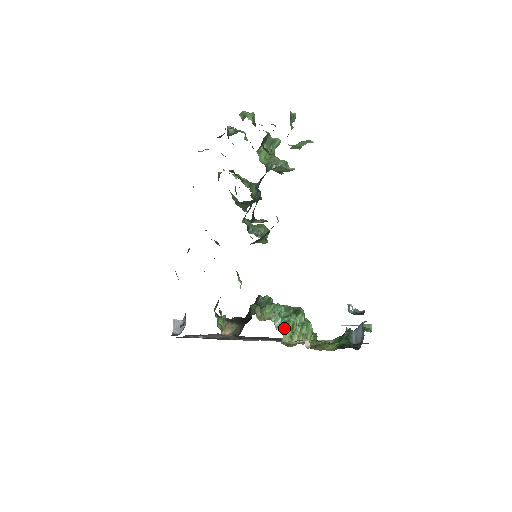
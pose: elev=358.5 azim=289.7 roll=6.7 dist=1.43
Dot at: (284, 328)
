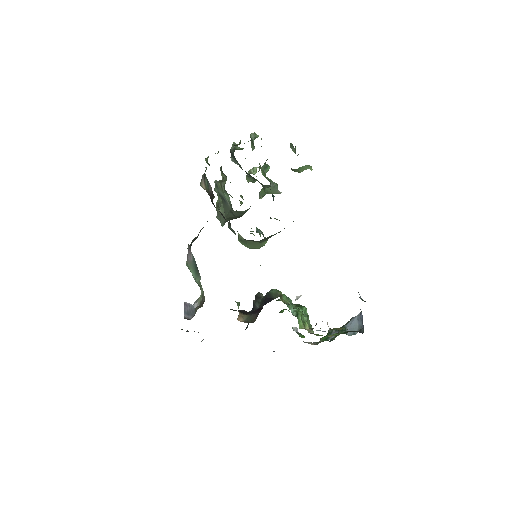
Dot at: (298, 315)
